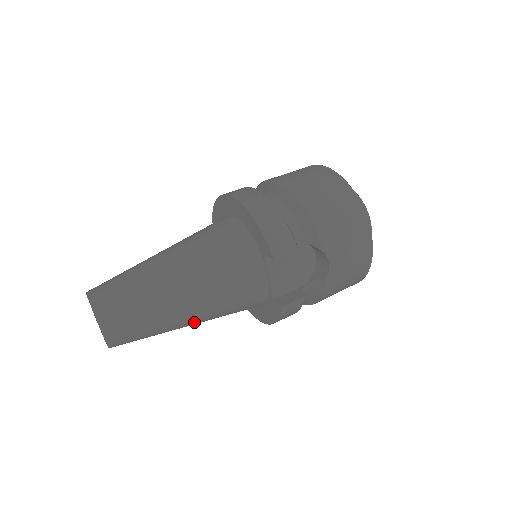
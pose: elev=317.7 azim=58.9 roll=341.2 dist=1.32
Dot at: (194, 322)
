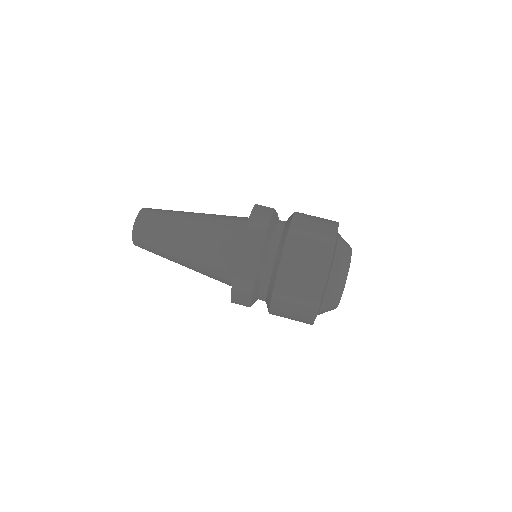
Dot at: occluded
